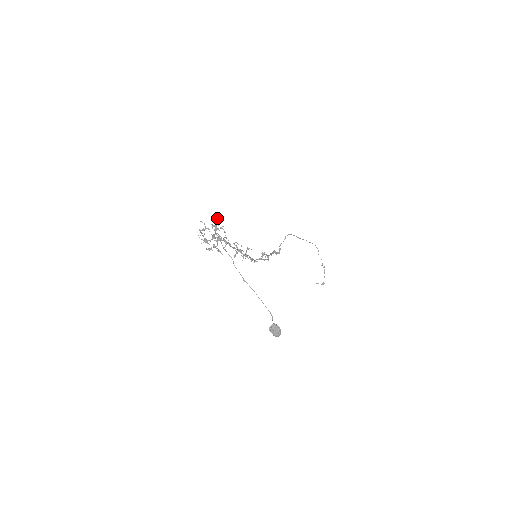
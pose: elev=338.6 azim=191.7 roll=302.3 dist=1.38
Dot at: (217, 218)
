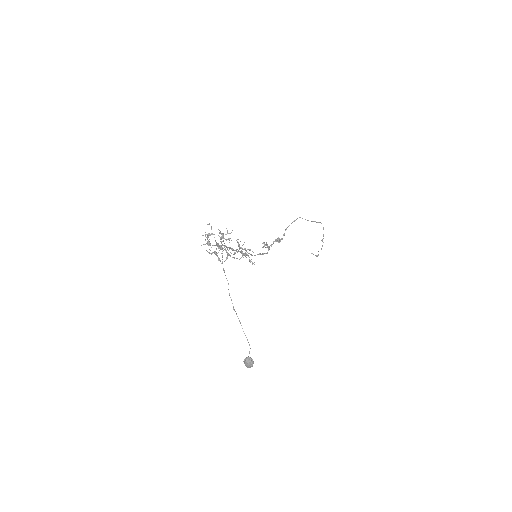
Dot at: (226, 228)
